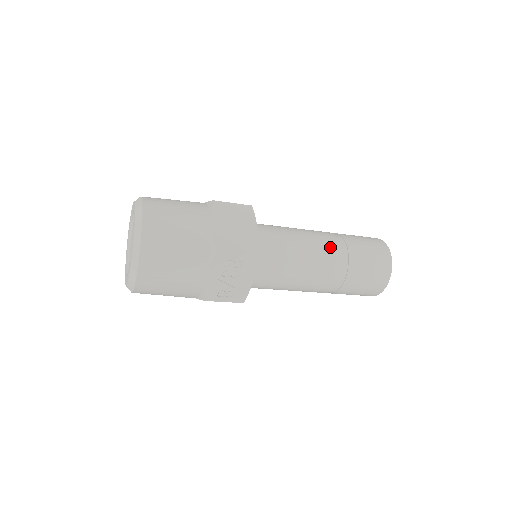
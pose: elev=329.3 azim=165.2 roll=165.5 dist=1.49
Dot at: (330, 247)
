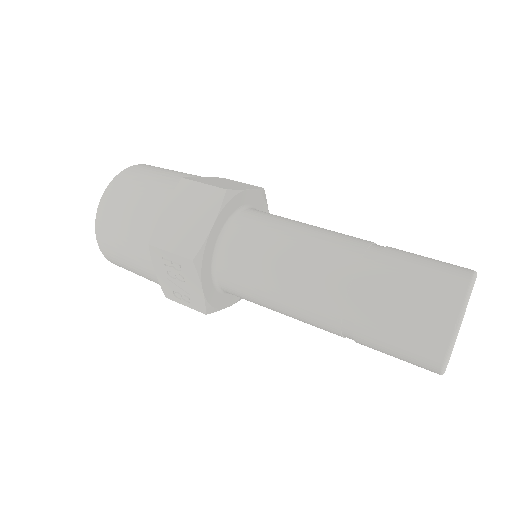
Dot at: (333, 271)
